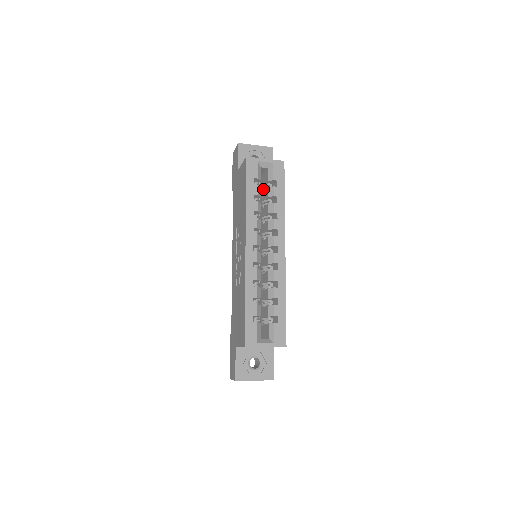
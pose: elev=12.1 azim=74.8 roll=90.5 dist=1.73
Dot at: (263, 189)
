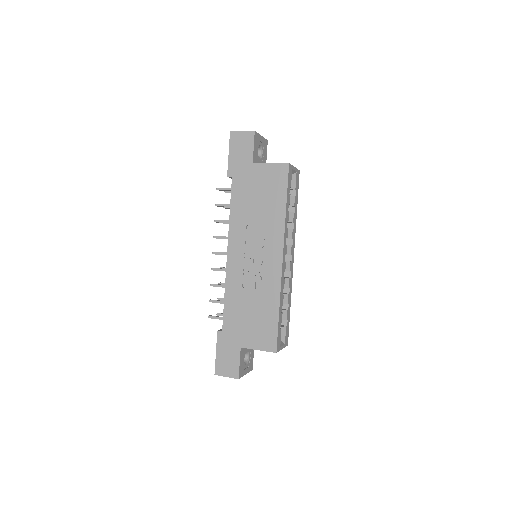
Dot at: occluded
